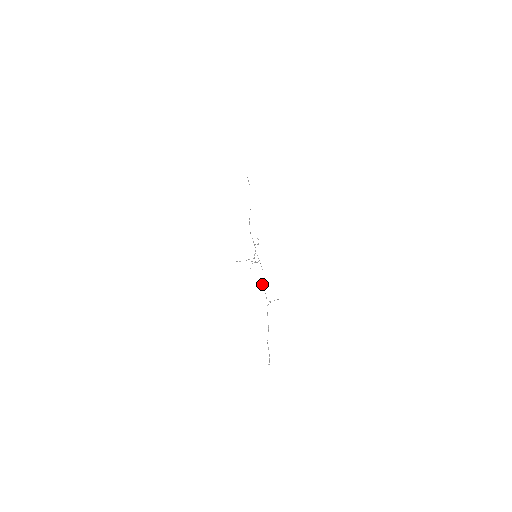
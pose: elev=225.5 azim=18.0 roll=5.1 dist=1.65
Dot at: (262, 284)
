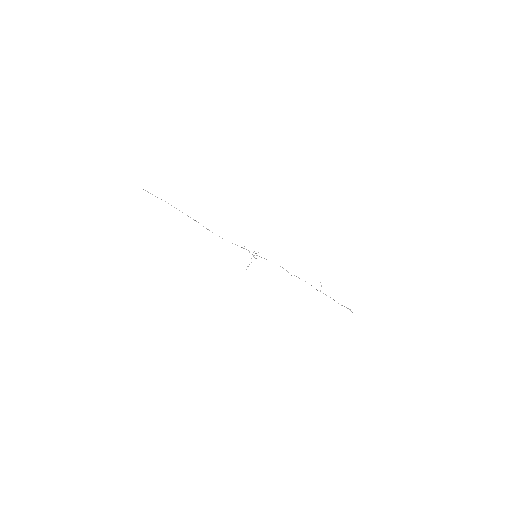
Dot at: occluded
